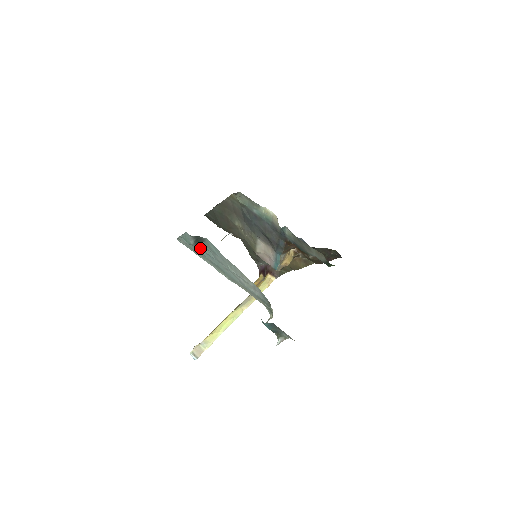
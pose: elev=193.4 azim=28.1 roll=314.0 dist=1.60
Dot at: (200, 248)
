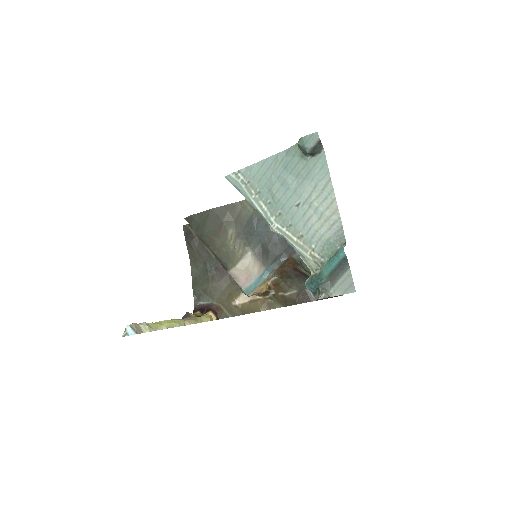
Dot at: (281, 175)
